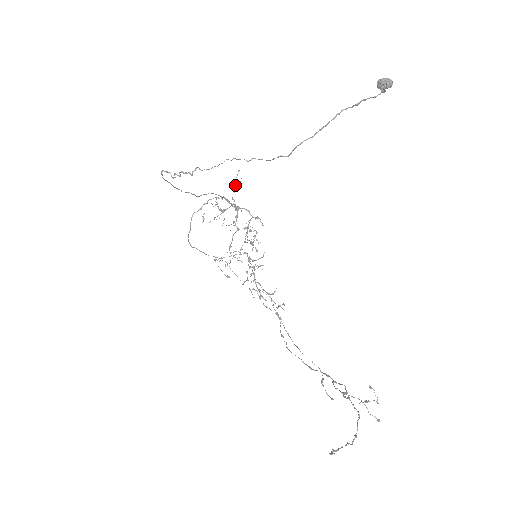
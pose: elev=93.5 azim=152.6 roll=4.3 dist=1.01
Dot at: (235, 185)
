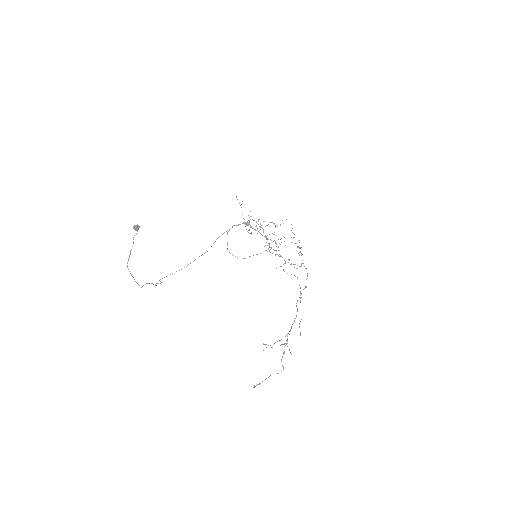
Dot at: occluded
